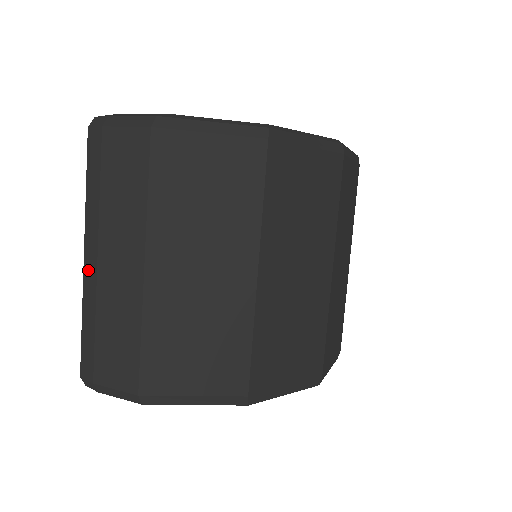
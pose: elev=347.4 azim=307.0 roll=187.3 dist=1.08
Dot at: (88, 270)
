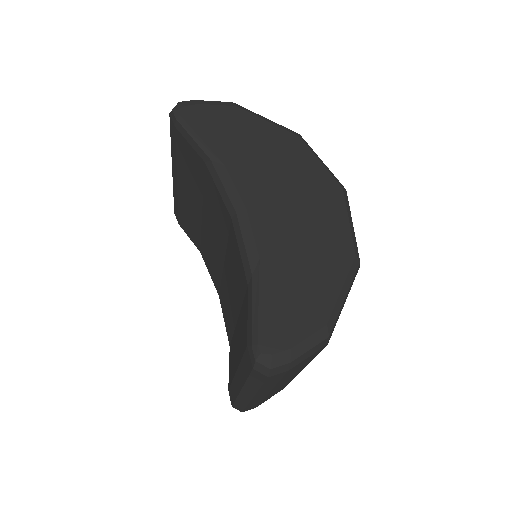
Dot at: (257, 398)
